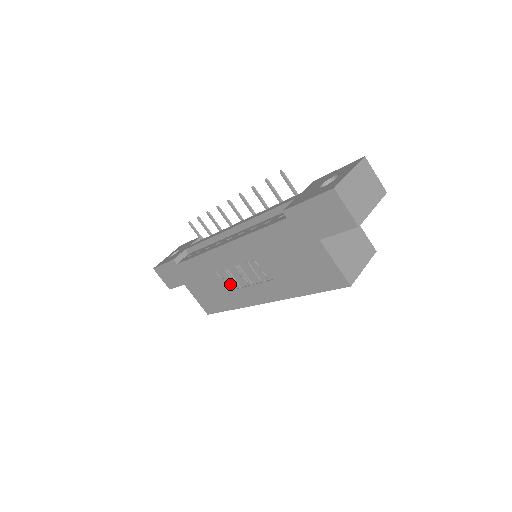
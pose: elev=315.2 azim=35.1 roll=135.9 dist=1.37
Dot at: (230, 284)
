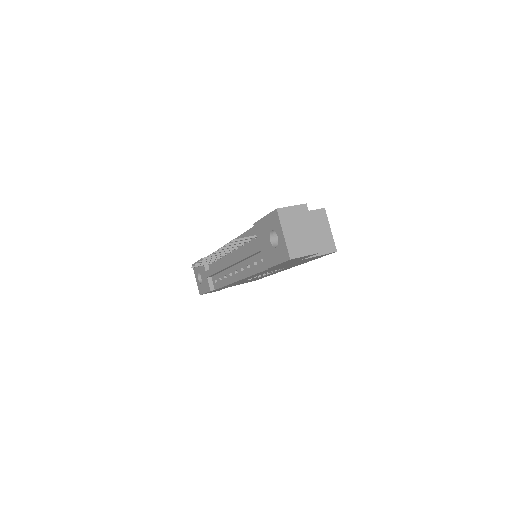
Dot at: occluded
